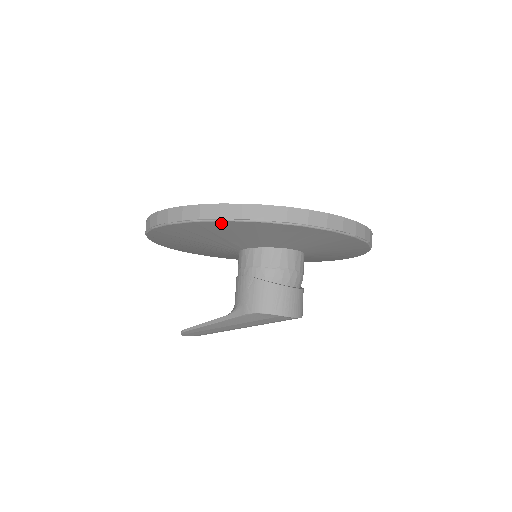
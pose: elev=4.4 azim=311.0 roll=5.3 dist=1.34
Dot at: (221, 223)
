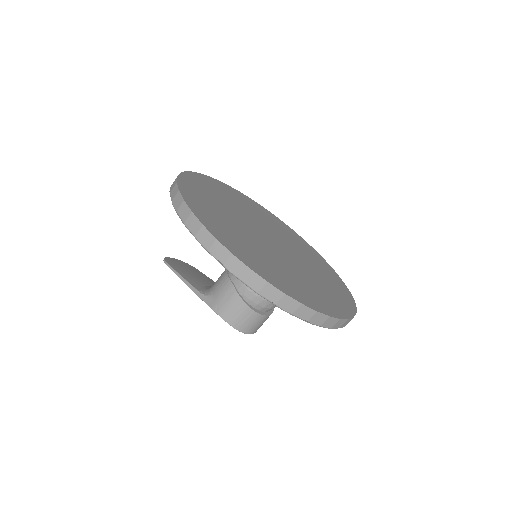
Dot at: occluded
